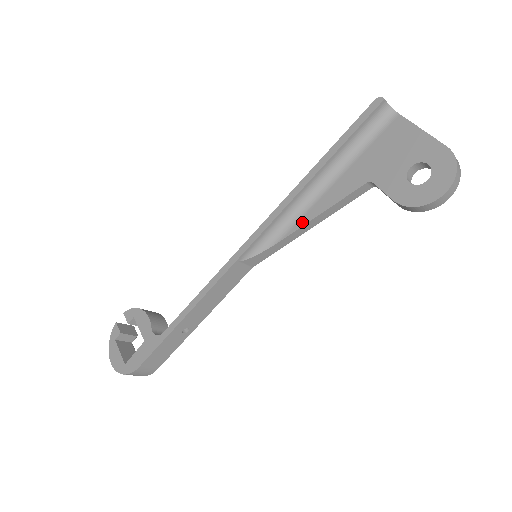
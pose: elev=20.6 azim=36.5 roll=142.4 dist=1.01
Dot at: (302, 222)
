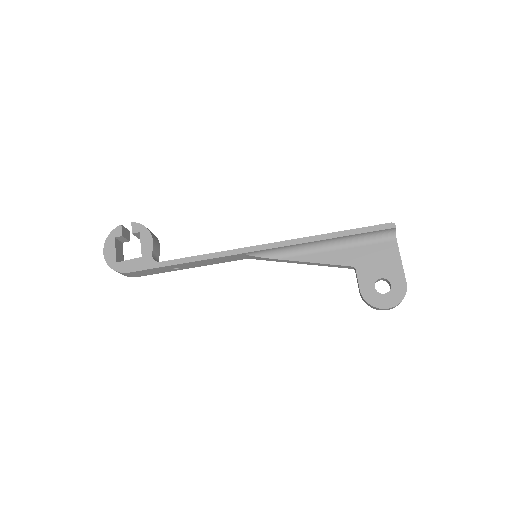
Dot at: (299, 258)
